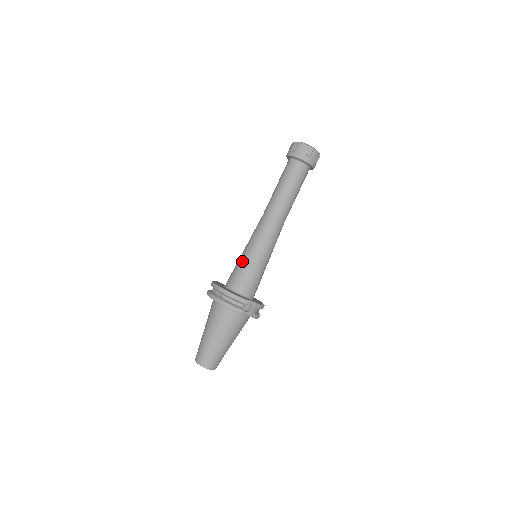
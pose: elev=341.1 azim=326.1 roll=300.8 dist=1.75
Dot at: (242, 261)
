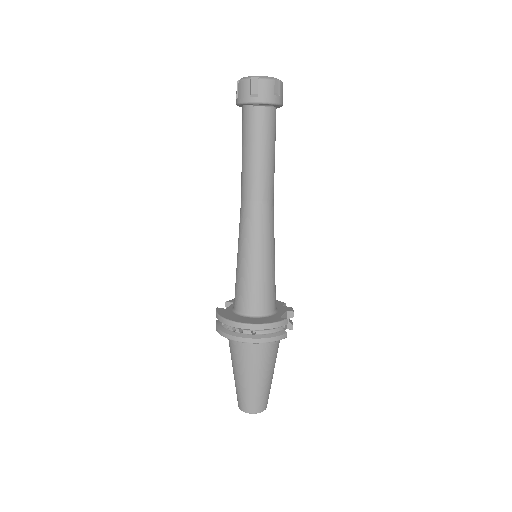
Dot at: (250, 275)
